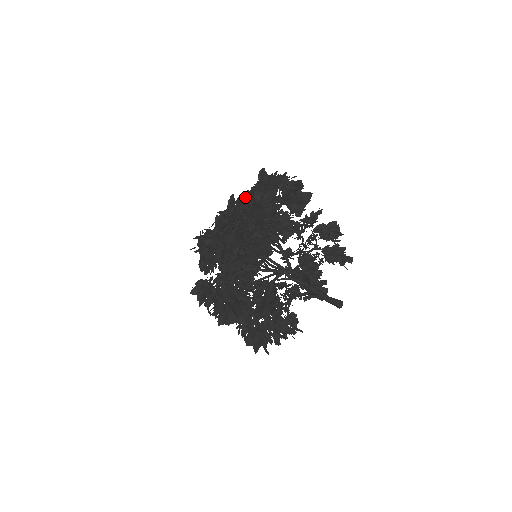
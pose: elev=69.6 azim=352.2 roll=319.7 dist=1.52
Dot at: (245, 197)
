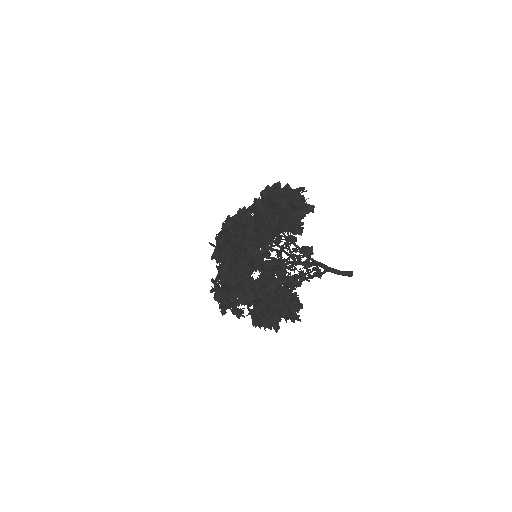
Dot at: occluded
